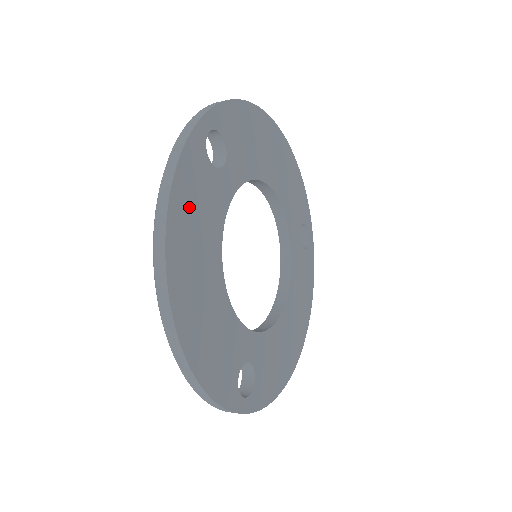
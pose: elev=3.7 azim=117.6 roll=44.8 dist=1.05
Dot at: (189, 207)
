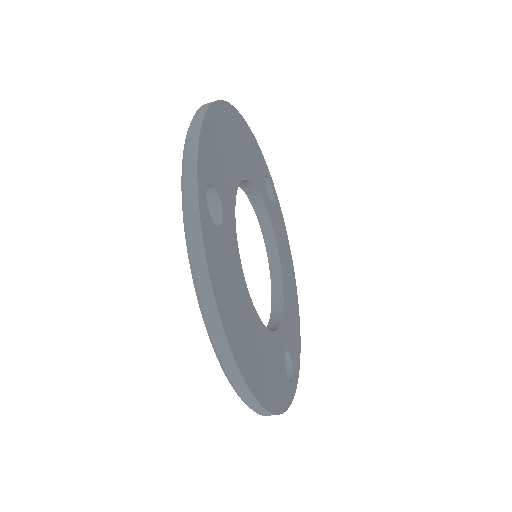
Dot at: (251, 145)
